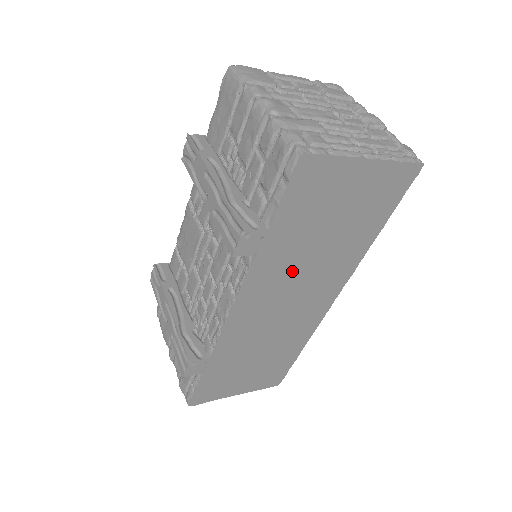
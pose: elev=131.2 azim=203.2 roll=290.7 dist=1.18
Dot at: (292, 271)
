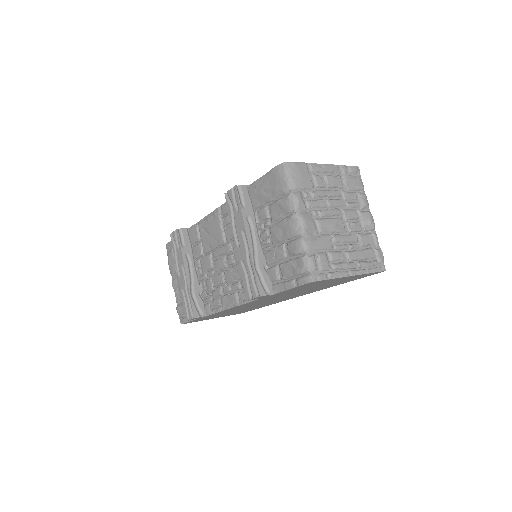
Dot at: occluded
